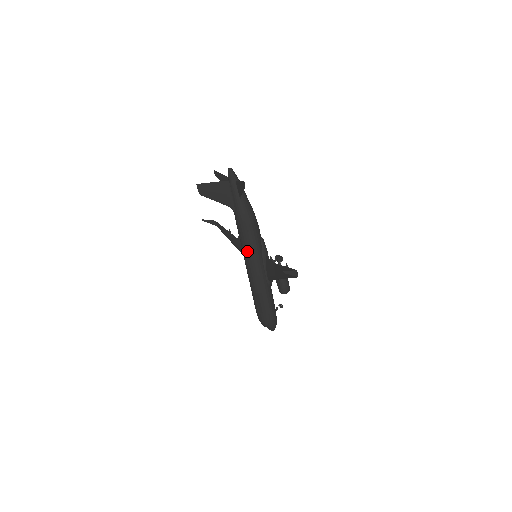
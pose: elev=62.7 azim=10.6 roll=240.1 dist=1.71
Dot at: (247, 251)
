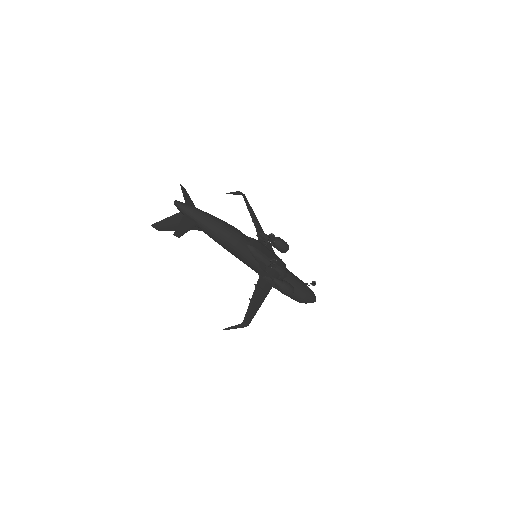
Dot at: (239, 259)
